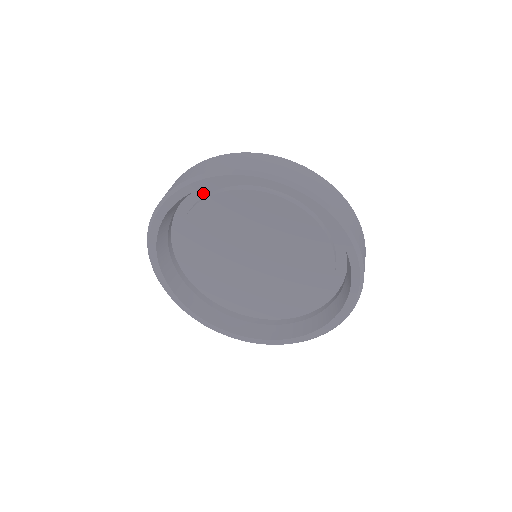
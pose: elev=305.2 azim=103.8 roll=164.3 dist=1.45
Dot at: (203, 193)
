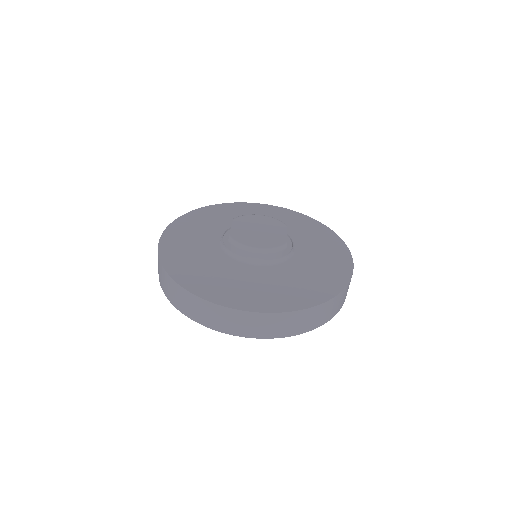
Dot at: occluded
